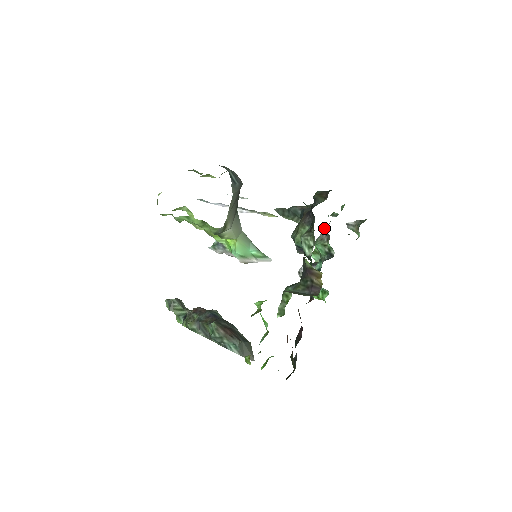
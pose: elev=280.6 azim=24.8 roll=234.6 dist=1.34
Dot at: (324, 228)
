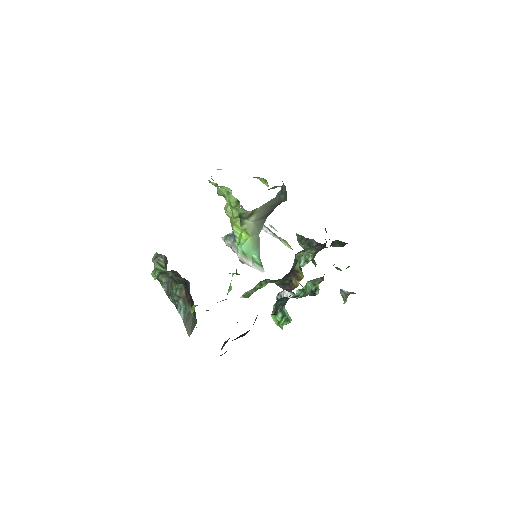
Dot at: occluded
